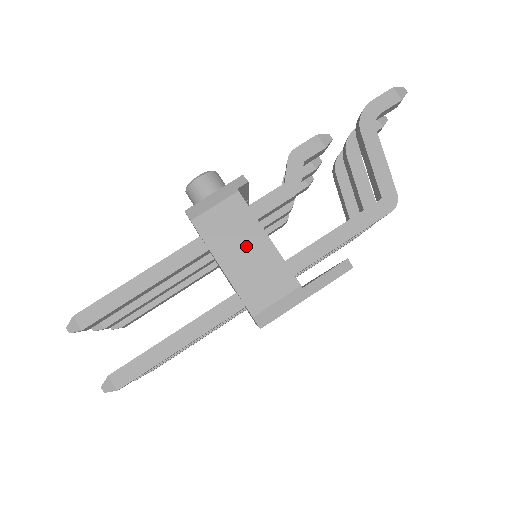
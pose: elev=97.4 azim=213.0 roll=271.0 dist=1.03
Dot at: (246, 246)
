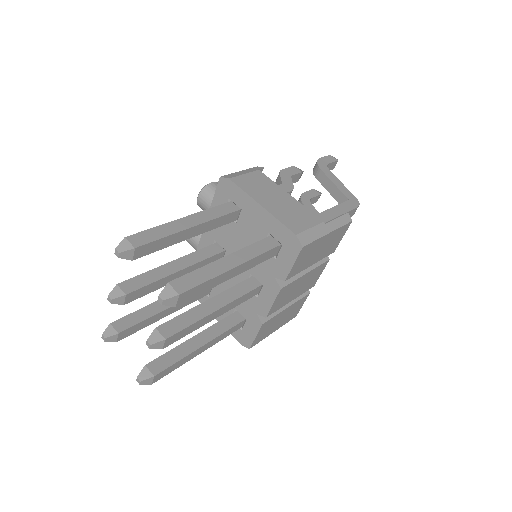
Dot at: (275, 197)
